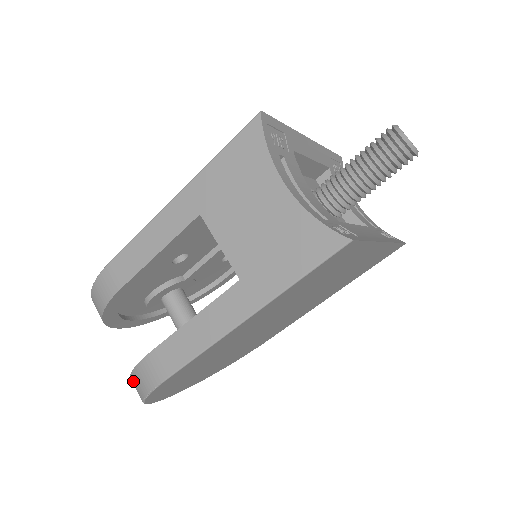
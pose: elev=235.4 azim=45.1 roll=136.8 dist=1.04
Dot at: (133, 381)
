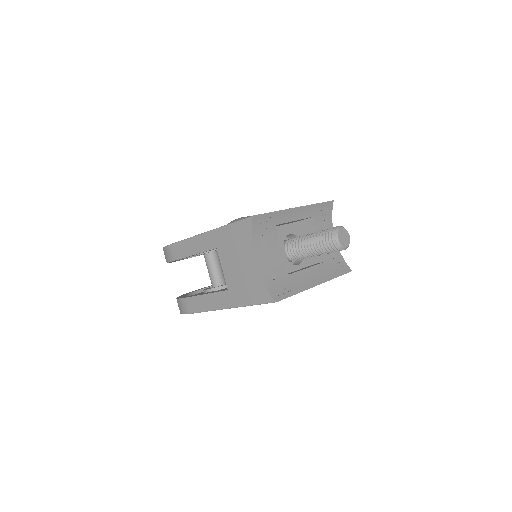
Dot at: occluded
